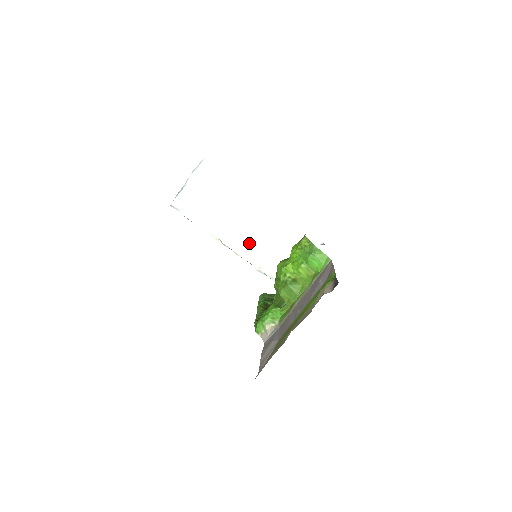
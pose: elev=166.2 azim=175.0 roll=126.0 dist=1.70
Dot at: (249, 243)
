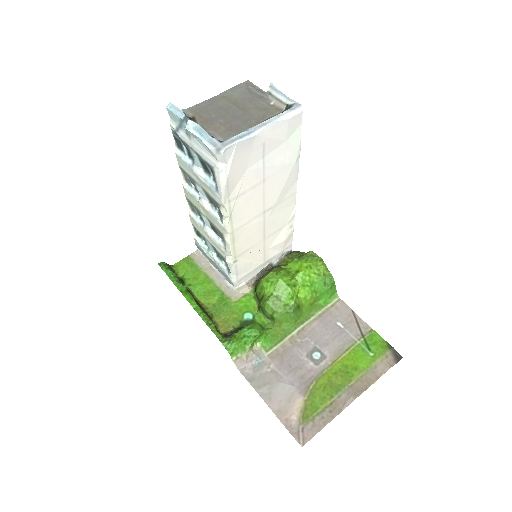
Dot at: (249, 232)
